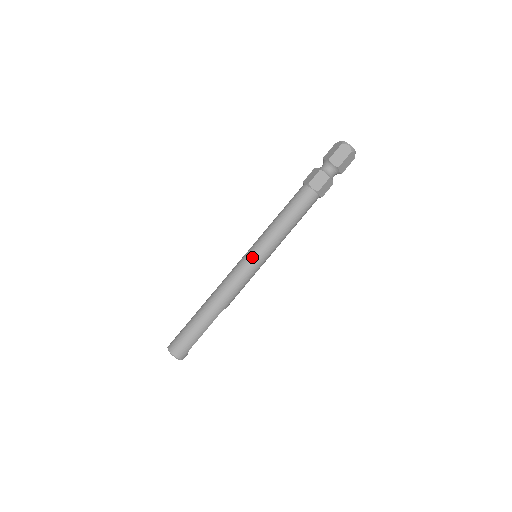
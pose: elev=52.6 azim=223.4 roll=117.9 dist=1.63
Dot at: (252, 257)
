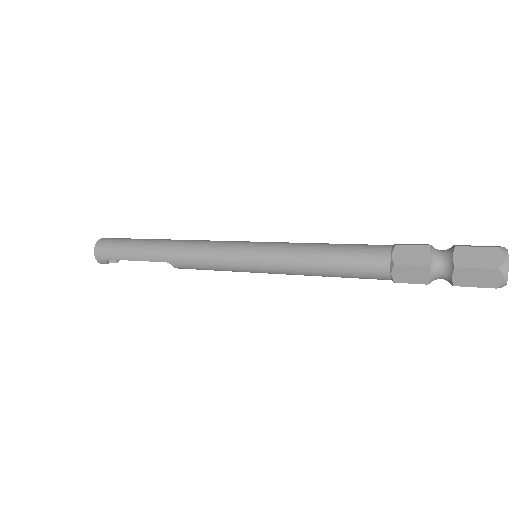
Dot at: (247, 247)
